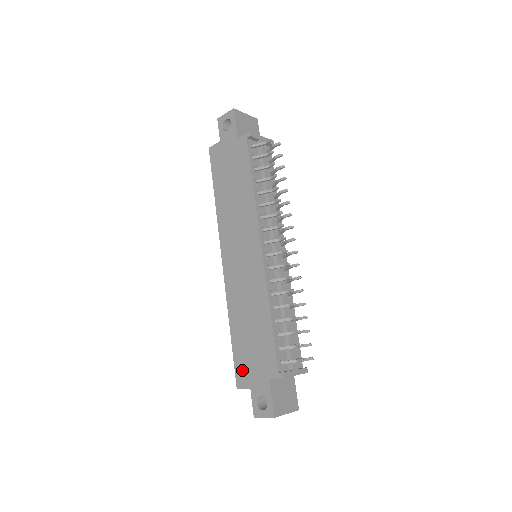
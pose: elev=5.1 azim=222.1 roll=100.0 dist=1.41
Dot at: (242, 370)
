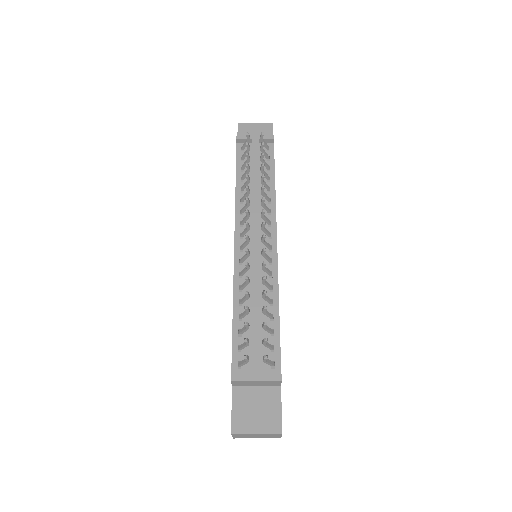
Dot at: occluded
